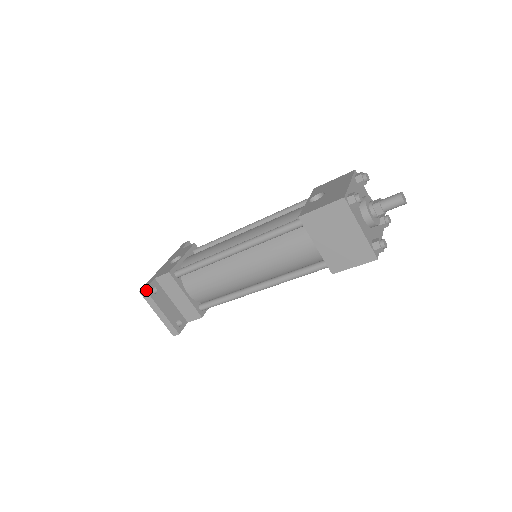
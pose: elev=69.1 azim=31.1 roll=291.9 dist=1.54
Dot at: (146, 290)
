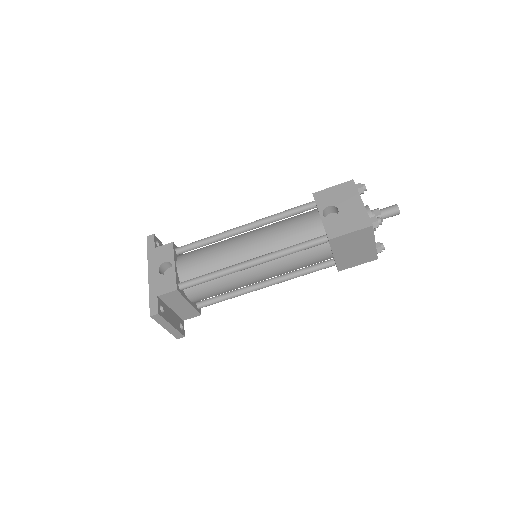
Dot at: (159, 314)
